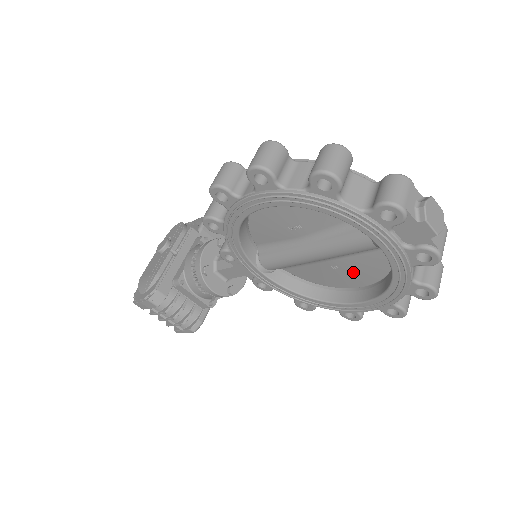
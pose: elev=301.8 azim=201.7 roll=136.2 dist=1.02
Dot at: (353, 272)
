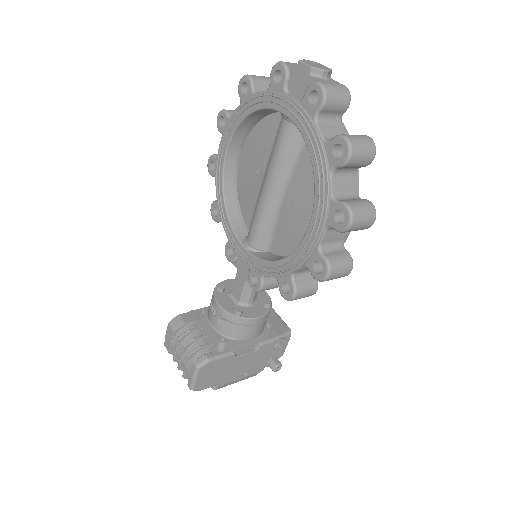
Dot at: (305, 198)
